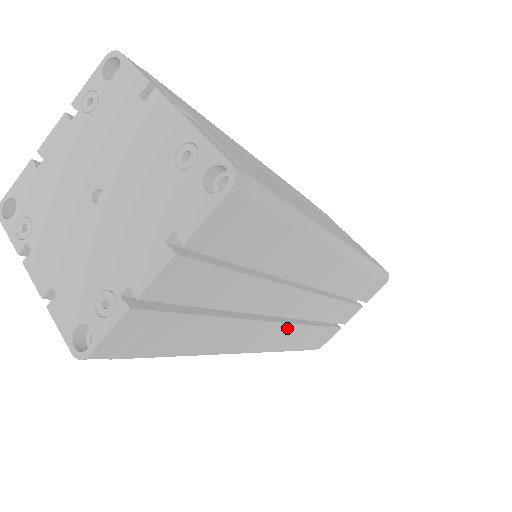
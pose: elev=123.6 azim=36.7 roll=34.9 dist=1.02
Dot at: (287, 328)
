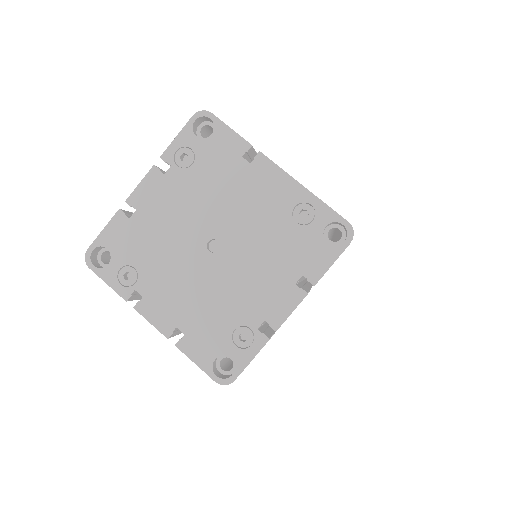
Dot at: occluded
